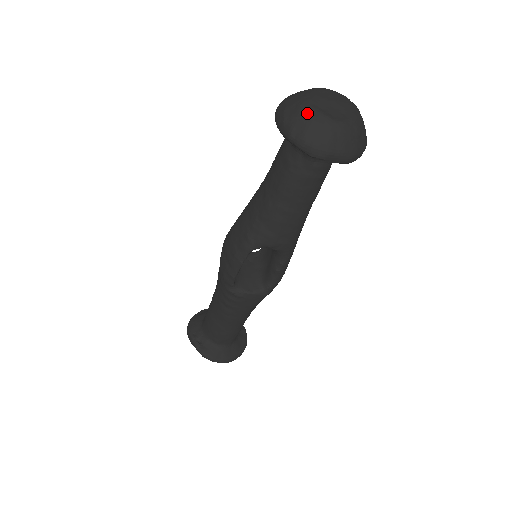
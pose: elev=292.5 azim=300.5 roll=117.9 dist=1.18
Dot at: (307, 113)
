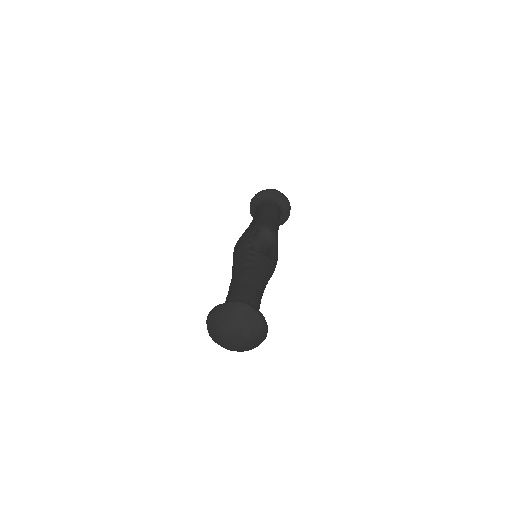
Dot at: occluded
